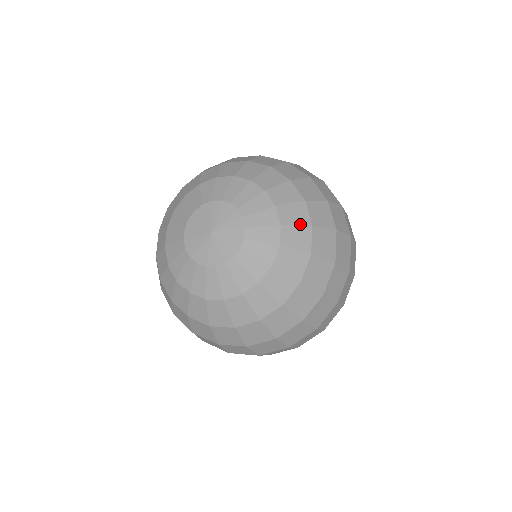
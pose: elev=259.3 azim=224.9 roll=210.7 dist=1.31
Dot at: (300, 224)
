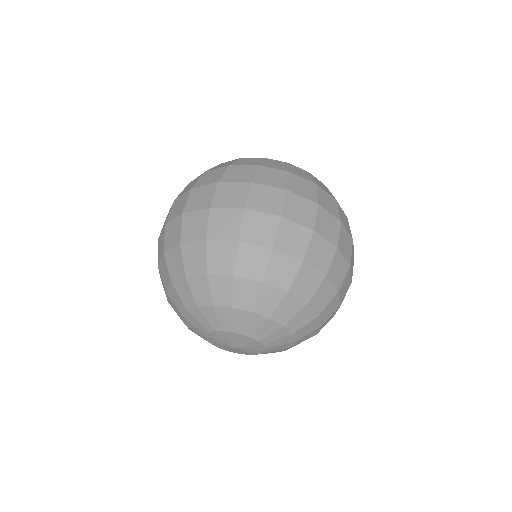
Dot at: (297, 312)
